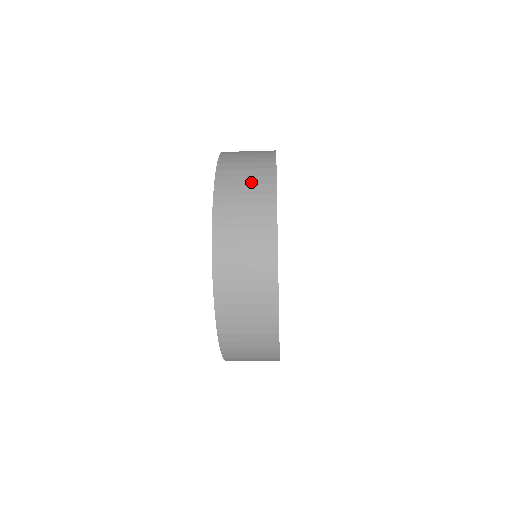
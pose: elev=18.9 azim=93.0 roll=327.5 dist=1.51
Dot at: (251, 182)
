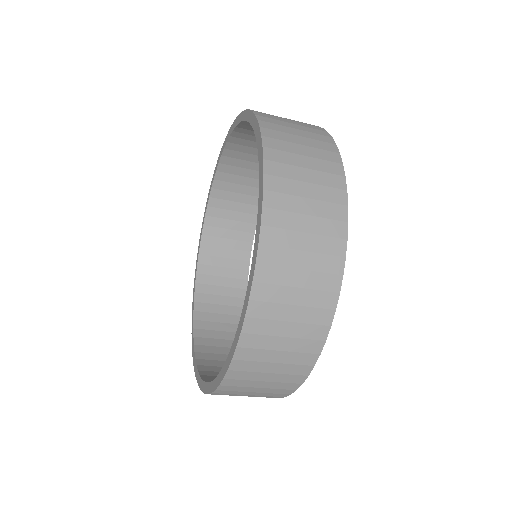
Dot at: (294, 121)
